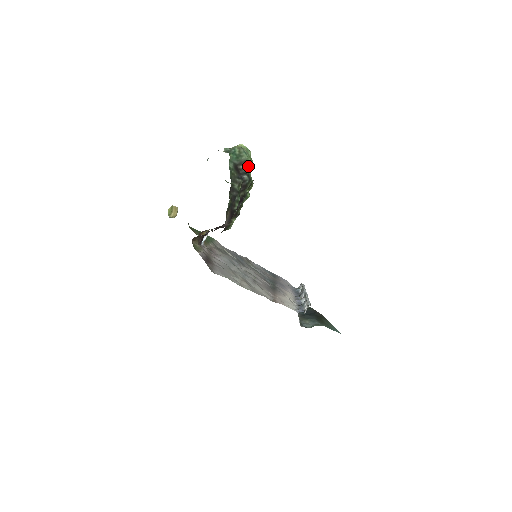
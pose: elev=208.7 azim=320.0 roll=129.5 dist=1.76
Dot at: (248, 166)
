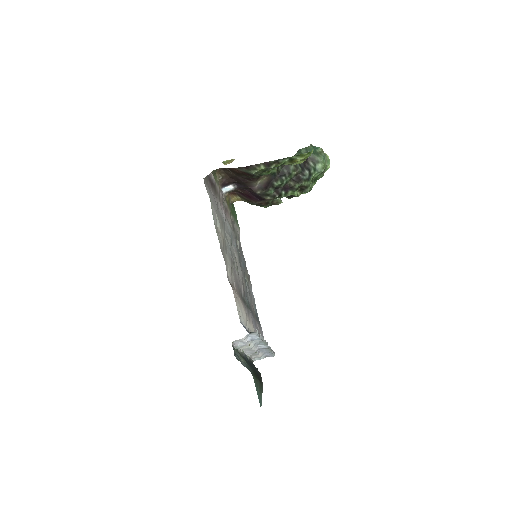
Dot at: (317, 169)
